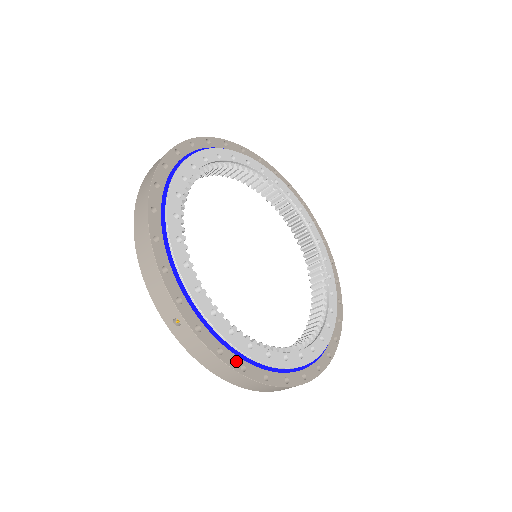
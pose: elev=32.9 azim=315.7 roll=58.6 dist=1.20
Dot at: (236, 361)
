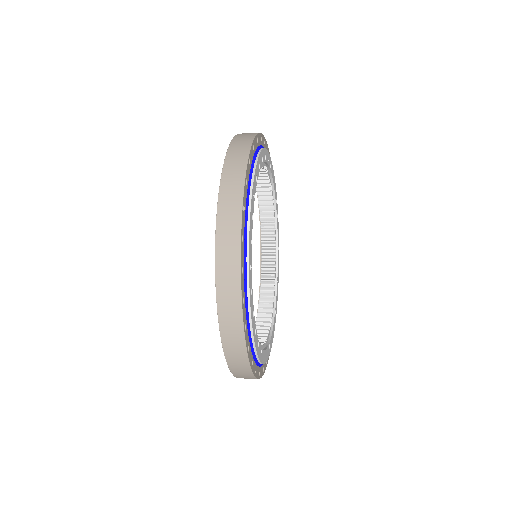
Dot at: occluded
